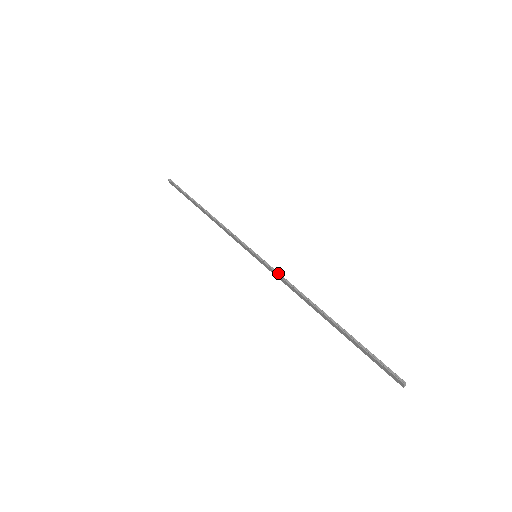
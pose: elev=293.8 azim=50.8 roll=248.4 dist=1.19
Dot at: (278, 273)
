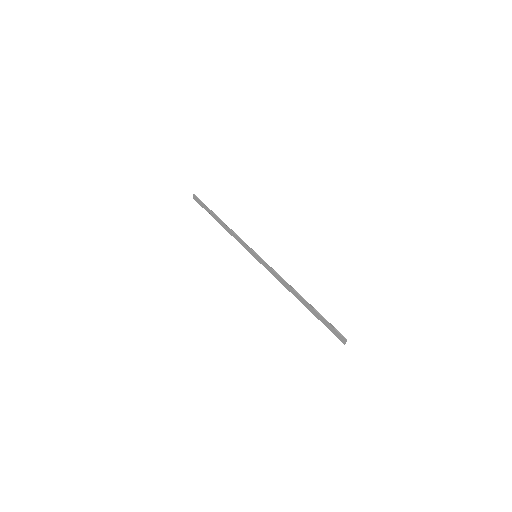
Dot at: (272, 268)
